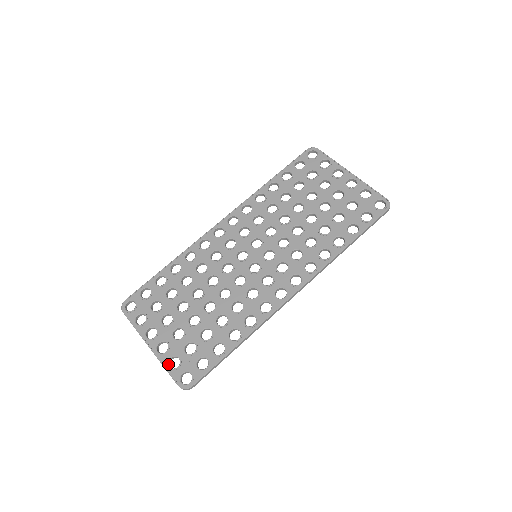
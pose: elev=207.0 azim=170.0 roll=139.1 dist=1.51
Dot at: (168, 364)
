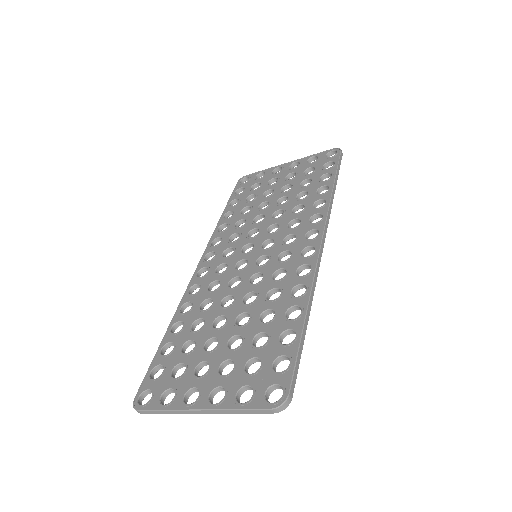
Dot at: (238, 402)
